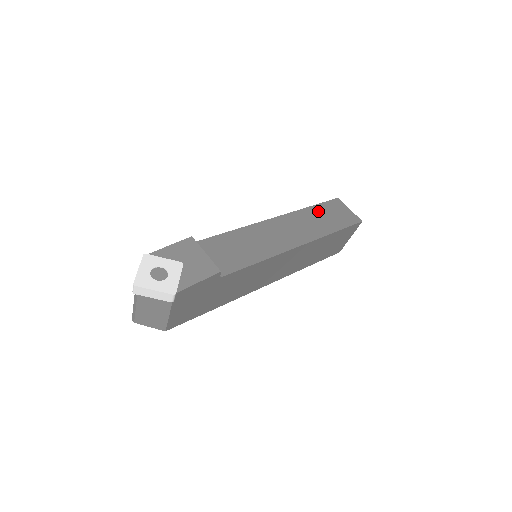
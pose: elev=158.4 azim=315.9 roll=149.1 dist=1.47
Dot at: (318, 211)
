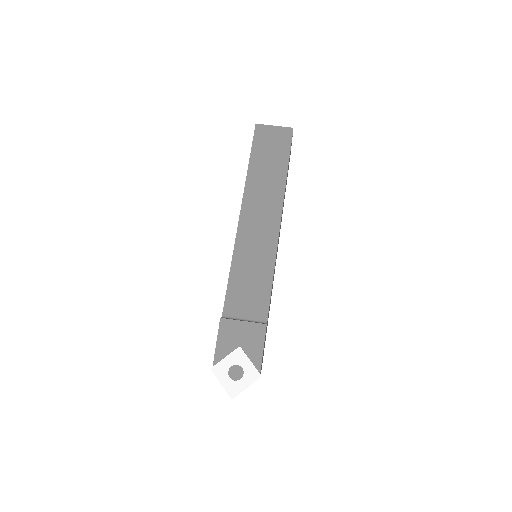
Dot at: (258, 162)
